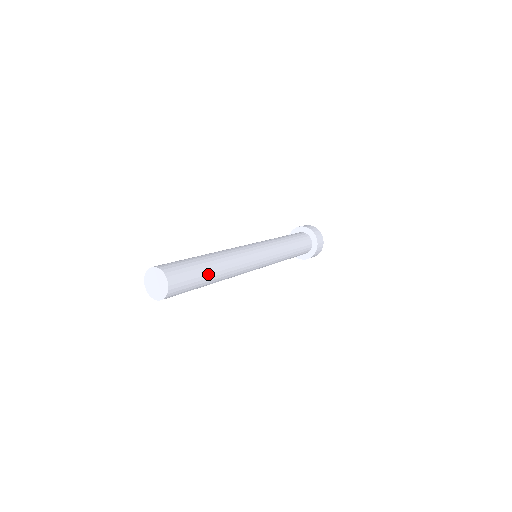
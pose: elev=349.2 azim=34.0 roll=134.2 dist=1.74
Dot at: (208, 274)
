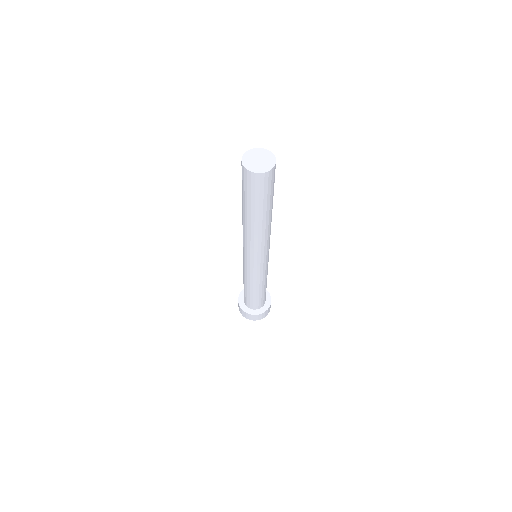
Dot at: occluded
